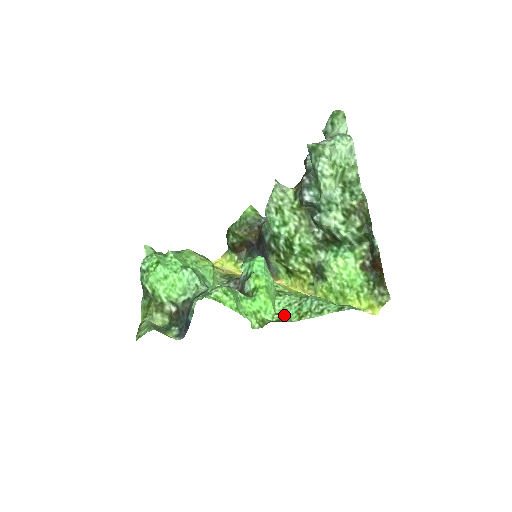
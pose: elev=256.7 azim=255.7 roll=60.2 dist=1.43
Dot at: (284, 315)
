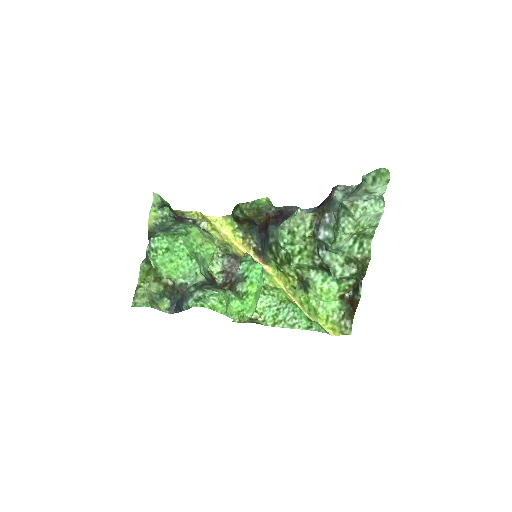
Dot at: (262, 315)
